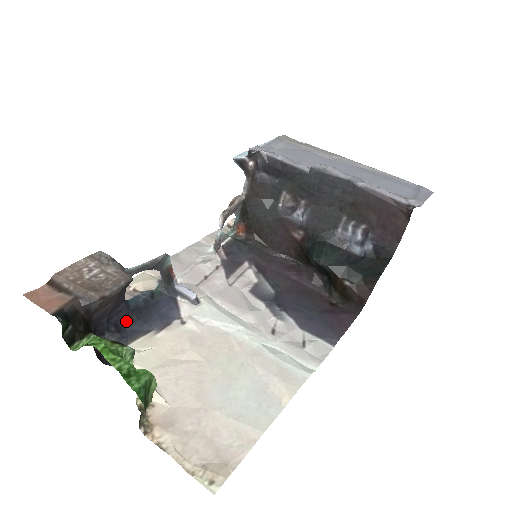
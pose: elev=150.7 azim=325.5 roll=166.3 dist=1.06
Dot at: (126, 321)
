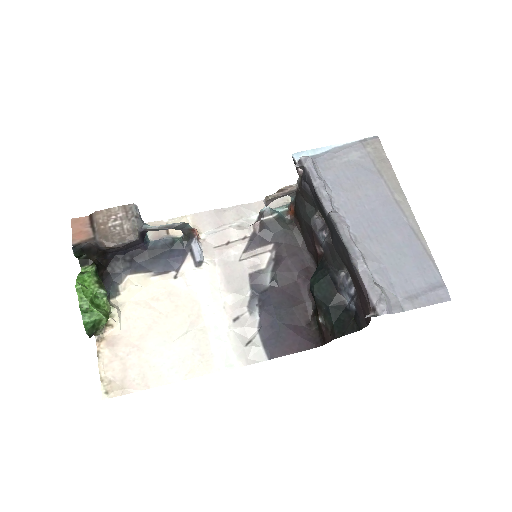
Dot at: (140, 256)
